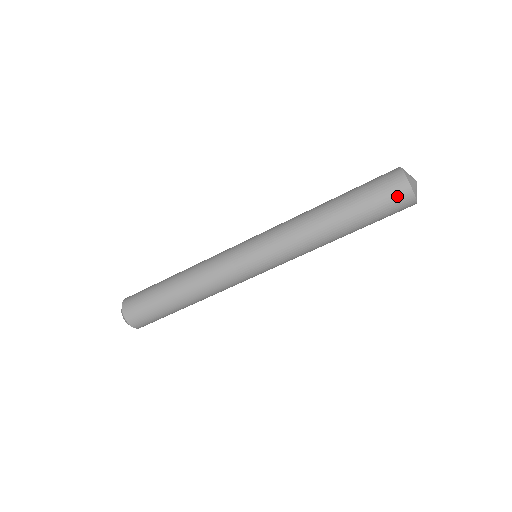
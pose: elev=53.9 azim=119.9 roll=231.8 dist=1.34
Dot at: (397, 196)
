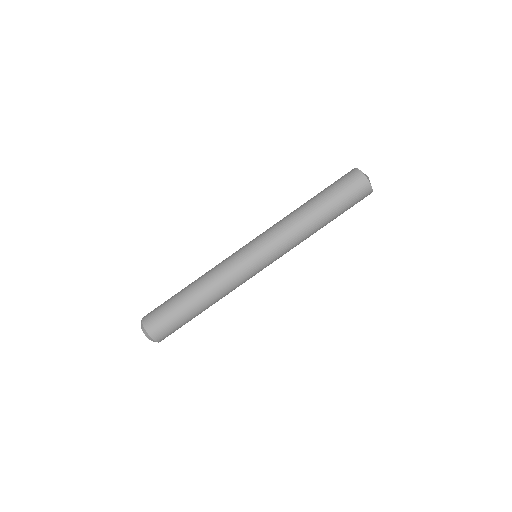
Dot at: (352, 179)
